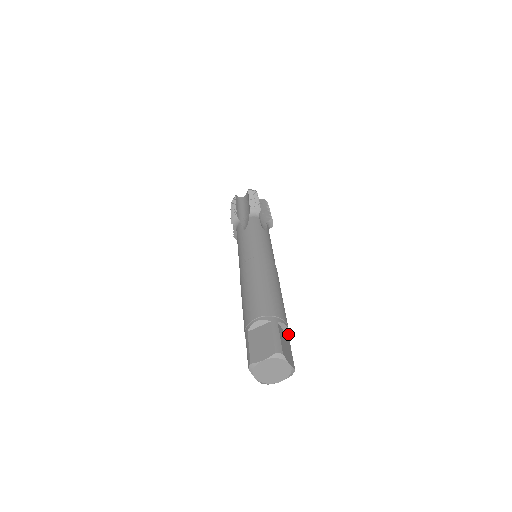
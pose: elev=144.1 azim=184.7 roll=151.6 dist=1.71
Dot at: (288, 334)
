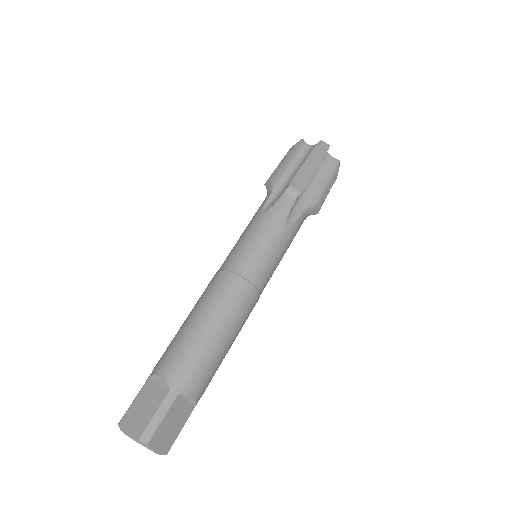
Dot at: (195, 403)
